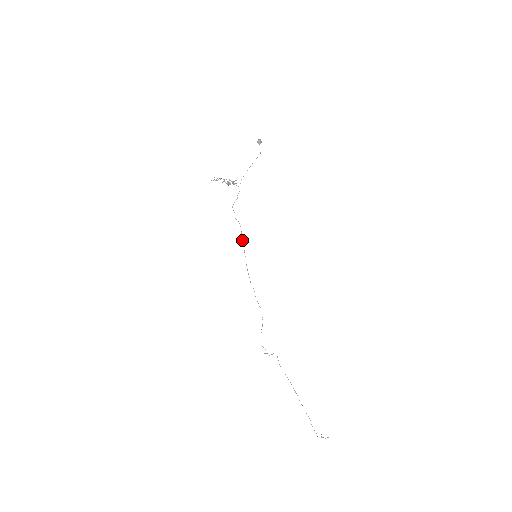
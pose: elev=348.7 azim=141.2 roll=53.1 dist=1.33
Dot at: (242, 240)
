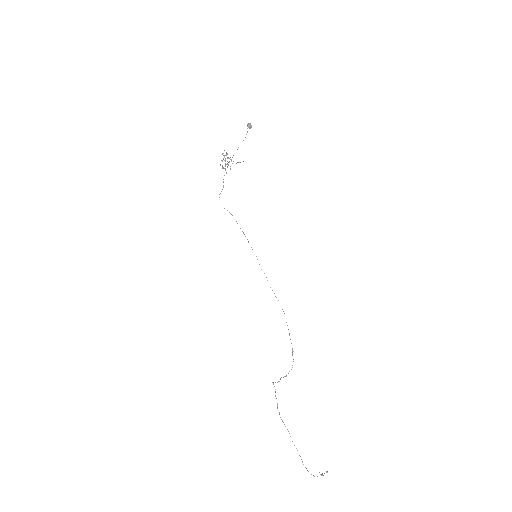
Dot at: occluded
